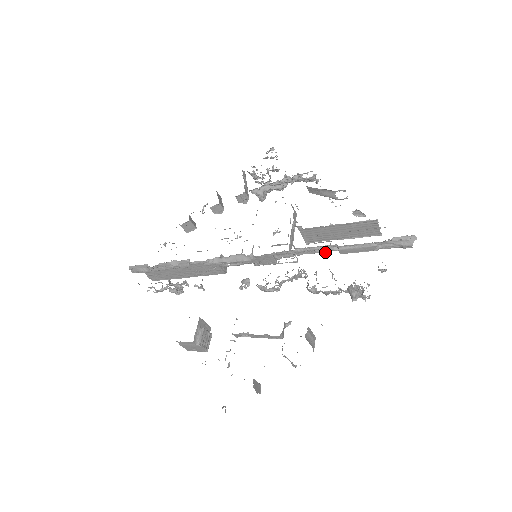
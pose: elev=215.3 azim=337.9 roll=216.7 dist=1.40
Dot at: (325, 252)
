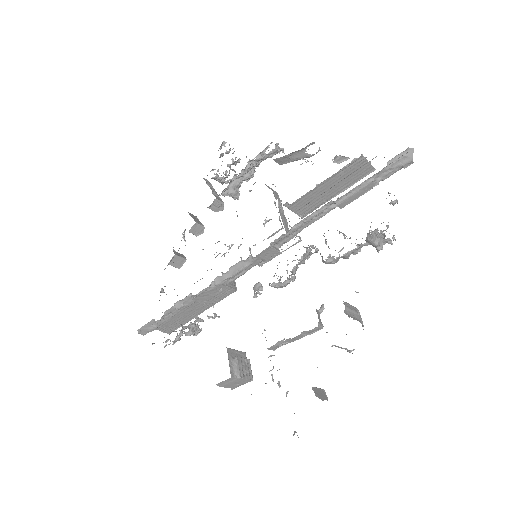
Dot at: (324, 215)
